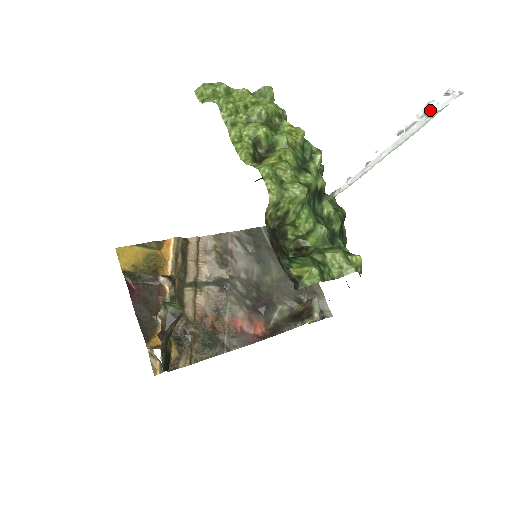
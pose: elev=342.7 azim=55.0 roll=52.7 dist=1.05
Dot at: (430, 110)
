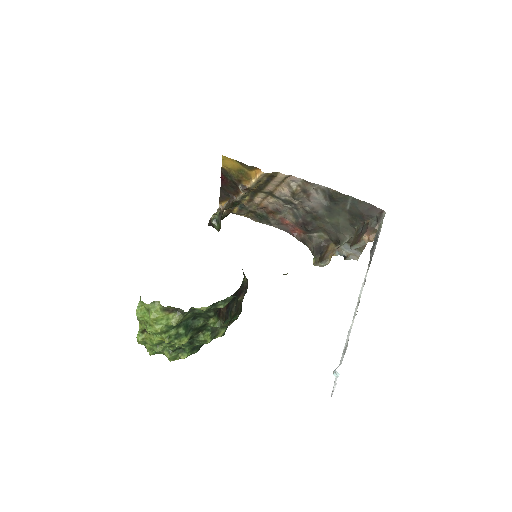
Dot at: (334, 370)
